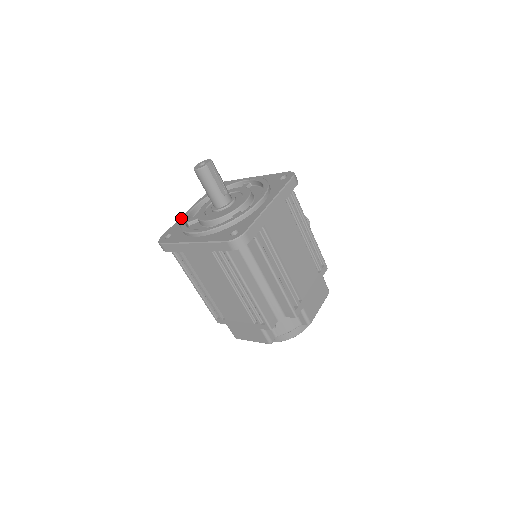
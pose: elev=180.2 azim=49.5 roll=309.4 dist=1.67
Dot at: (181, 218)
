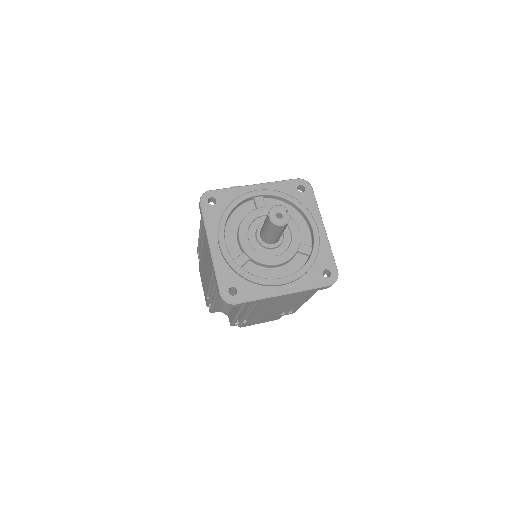
Dot at: (216, 260)
